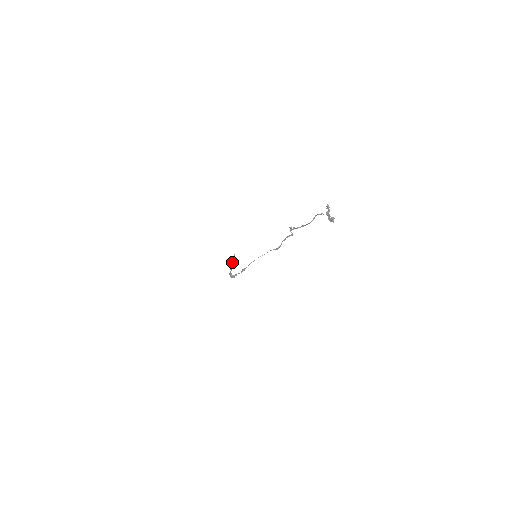
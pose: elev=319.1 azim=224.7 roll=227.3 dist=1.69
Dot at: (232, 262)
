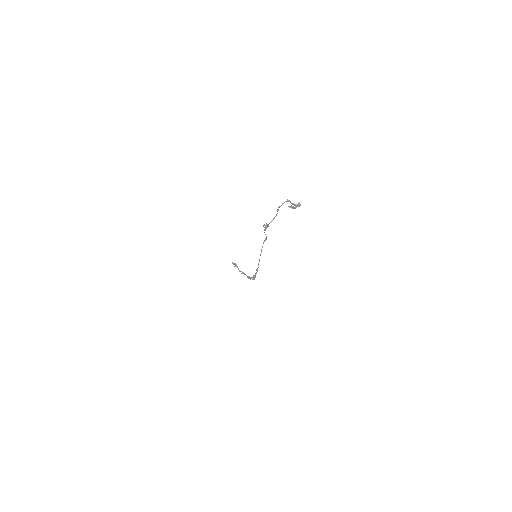
Dot at: (238, 269)
